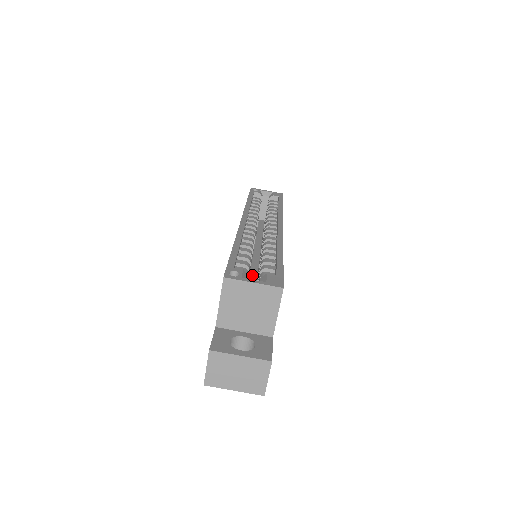
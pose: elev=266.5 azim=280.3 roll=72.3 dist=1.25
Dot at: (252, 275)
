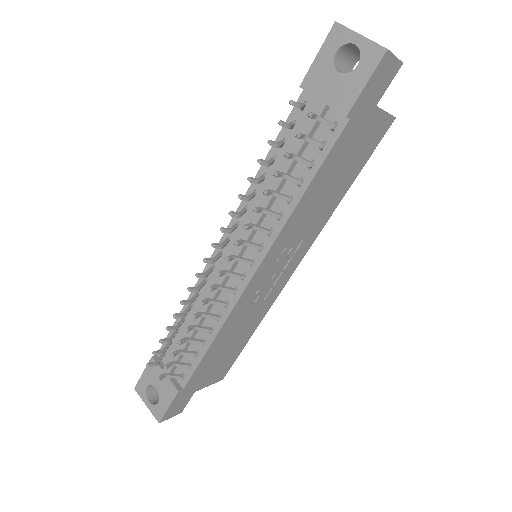
Dot at: occluded
